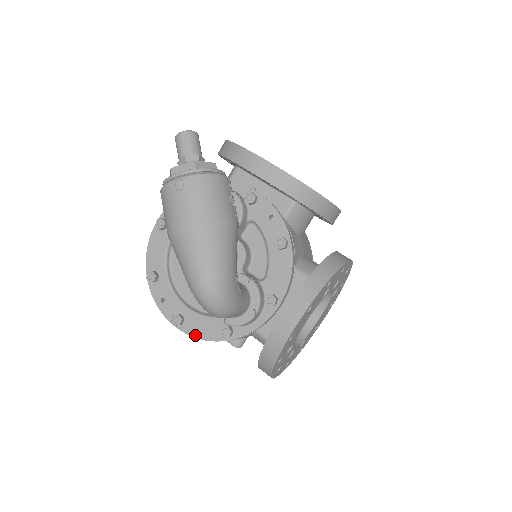
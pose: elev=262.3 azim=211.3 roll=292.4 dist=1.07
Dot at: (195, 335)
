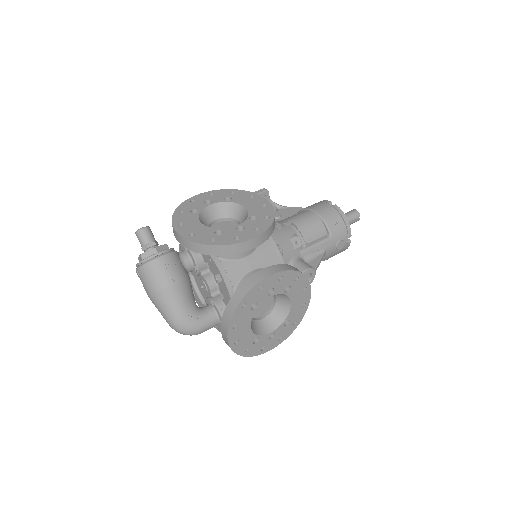
Dot at: (218, 329)
